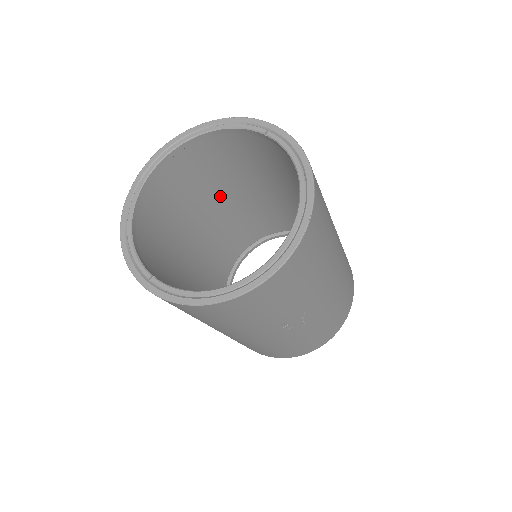
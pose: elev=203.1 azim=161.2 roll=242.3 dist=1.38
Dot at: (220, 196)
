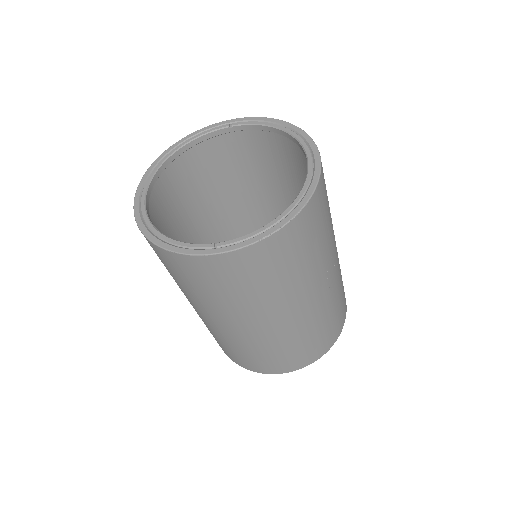
Dot at: (191, 235)
